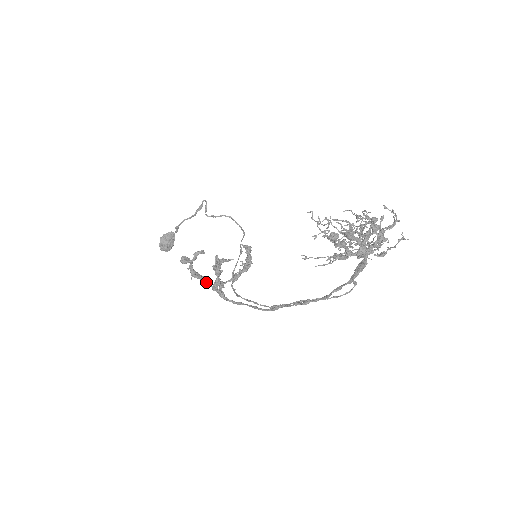
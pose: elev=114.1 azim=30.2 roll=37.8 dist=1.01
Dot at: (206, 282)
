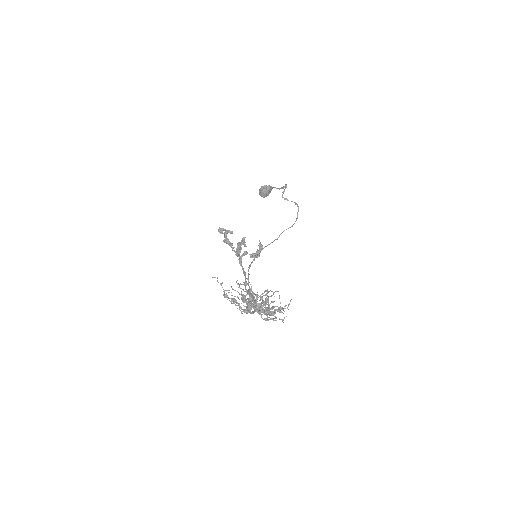
Dot at: (232, 248)
